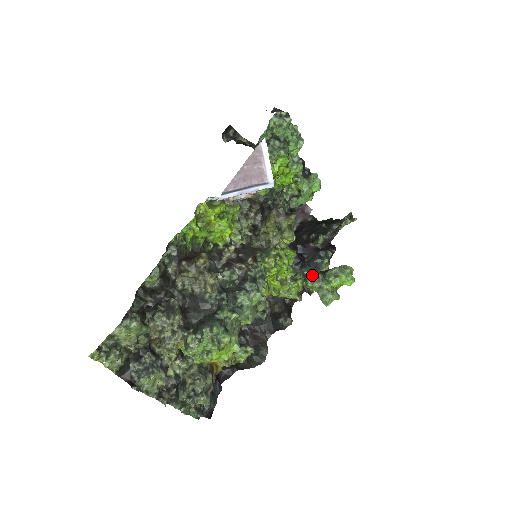
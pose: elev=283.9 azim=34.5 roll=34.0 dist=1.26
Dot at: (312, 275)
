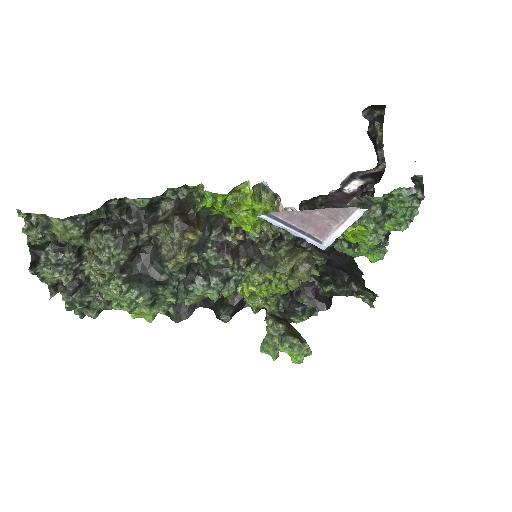
Dot at: (277, 321)
